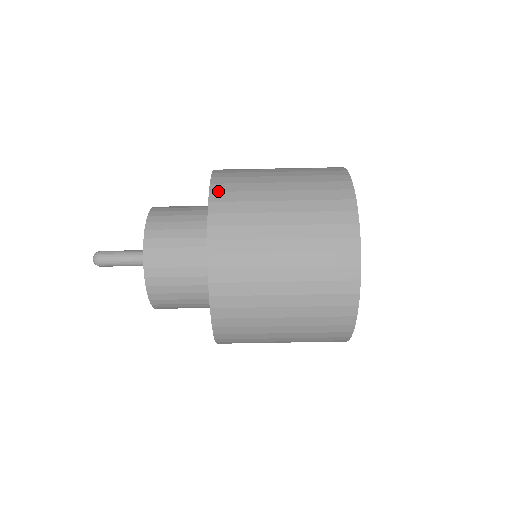
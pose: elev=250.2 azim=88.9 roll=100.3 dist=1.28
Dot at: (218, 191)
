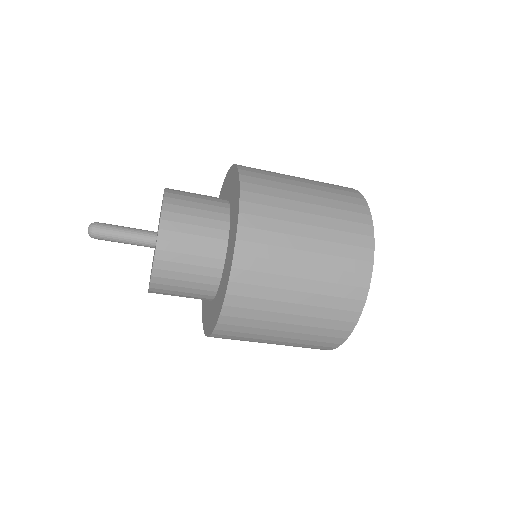
Dot at: (241, 268)
